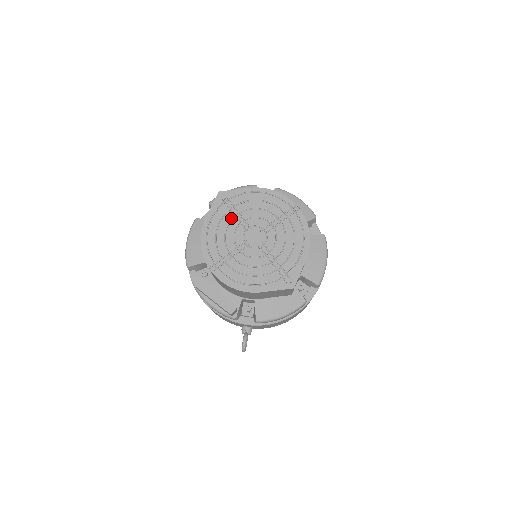
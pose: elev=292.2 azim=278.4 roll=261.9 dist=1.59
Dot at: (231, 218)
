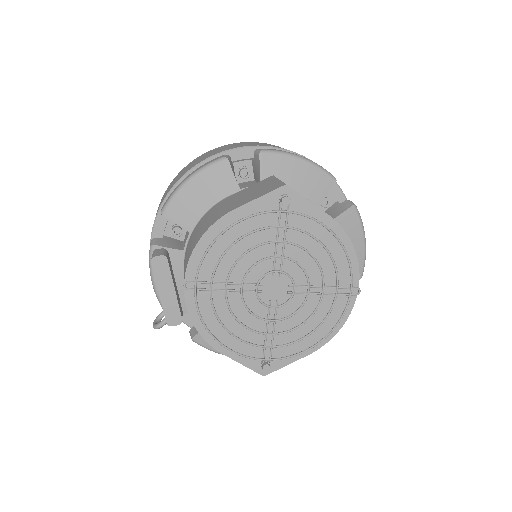
Dot at: (269, 236)
